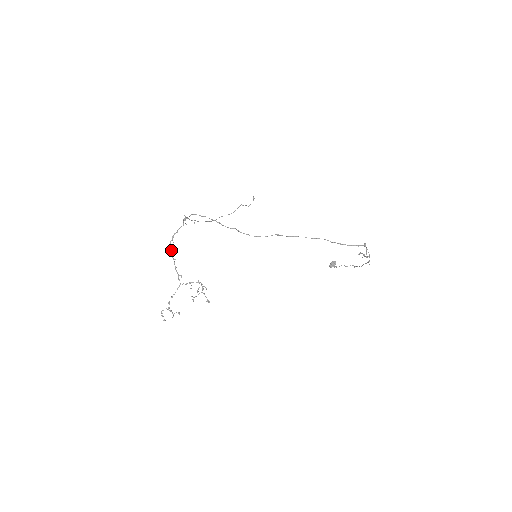
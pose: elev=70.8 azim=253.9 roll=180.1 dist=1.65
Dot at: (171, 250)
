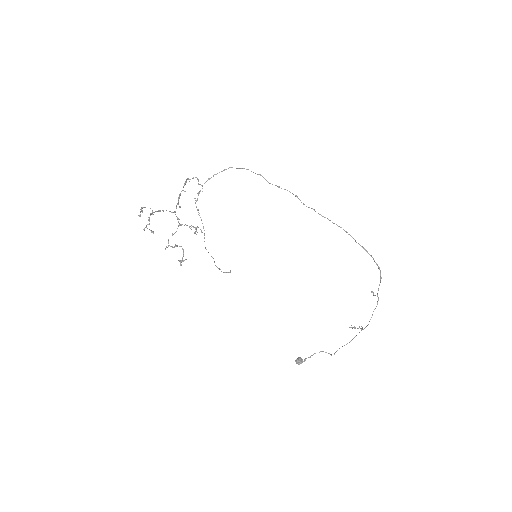
Dot at: (185, 183)
